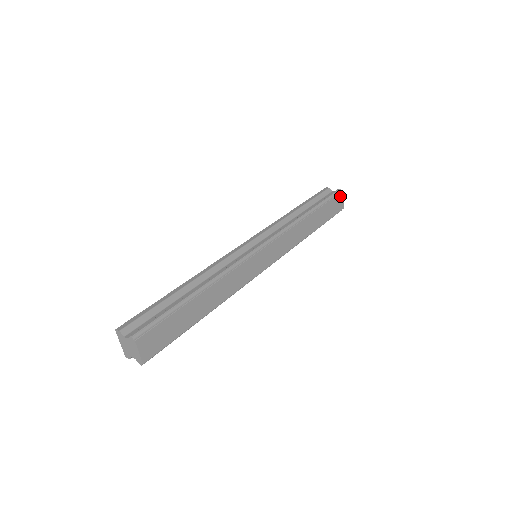
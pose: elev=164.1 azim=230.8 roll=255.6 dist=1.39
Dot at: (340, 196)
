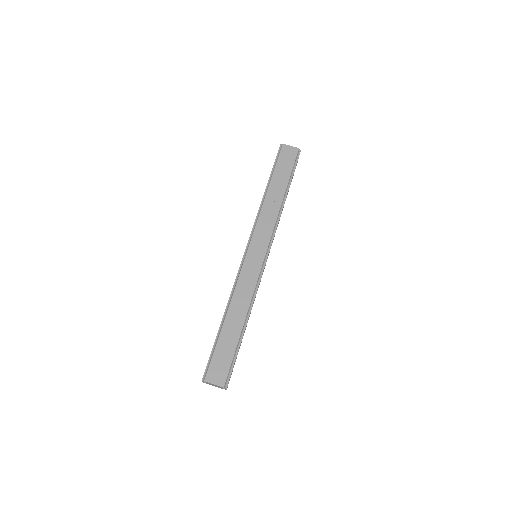
Dot at: (284, 148)
